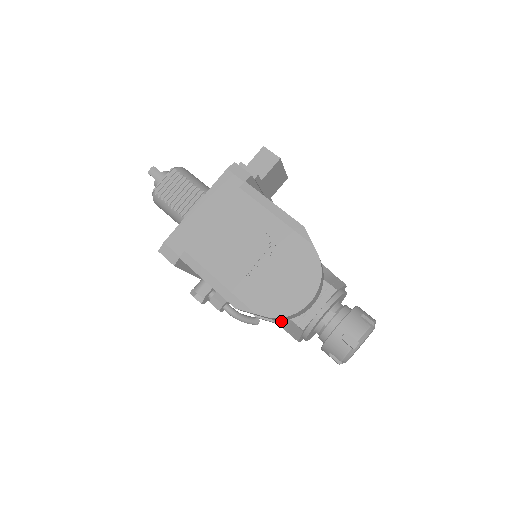
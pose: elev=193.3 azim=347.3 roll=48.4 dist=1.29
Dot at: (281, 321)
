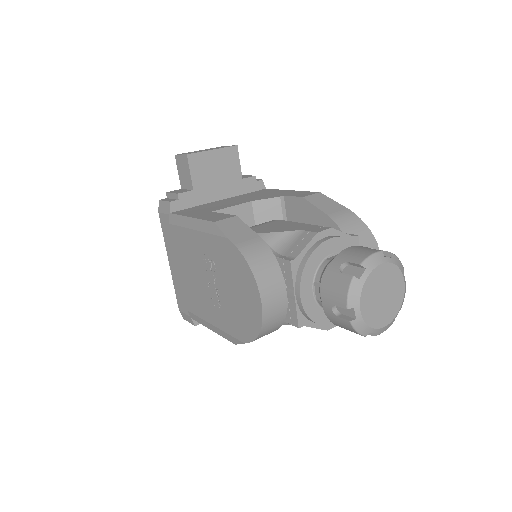
Dot at: occluded
